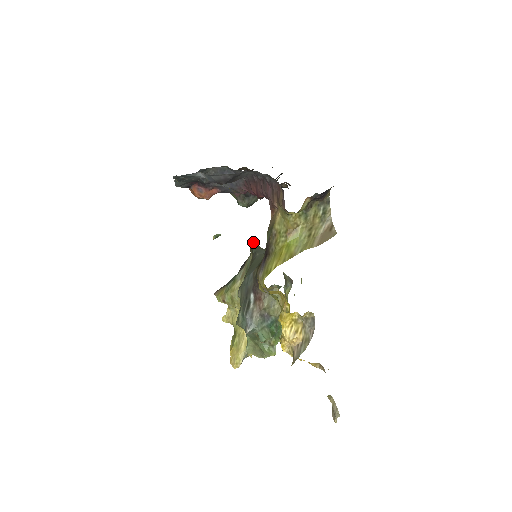
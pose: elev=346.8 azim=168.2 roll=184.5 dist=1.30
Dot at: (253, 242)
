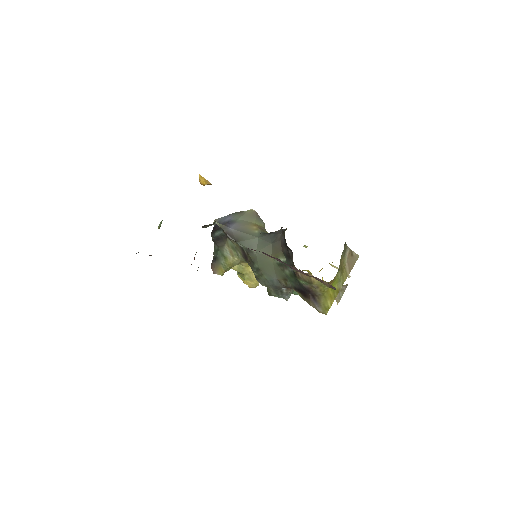
Dot at: (227, 233)
